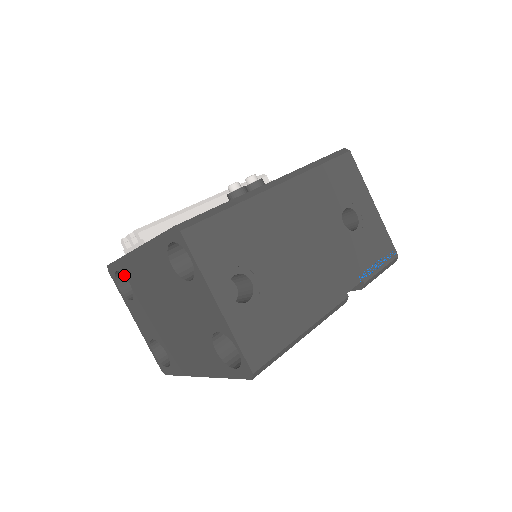
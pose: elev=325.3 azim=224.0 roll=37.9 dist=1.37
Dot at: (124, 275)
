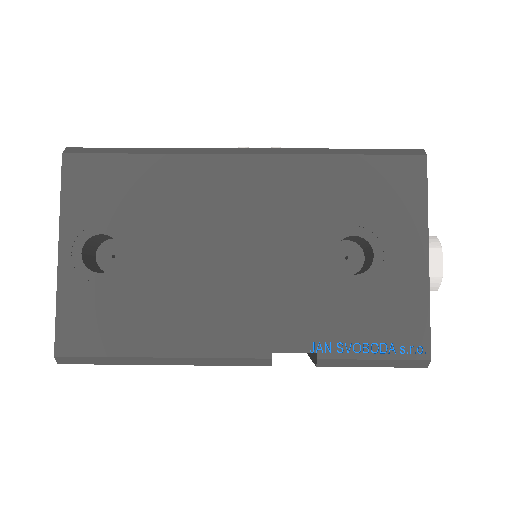
Dot at: occluded
